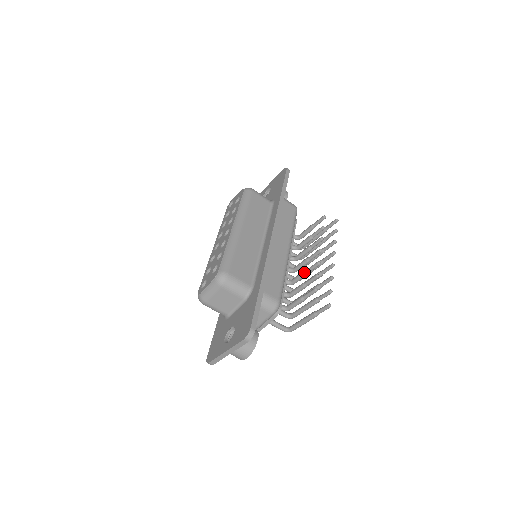
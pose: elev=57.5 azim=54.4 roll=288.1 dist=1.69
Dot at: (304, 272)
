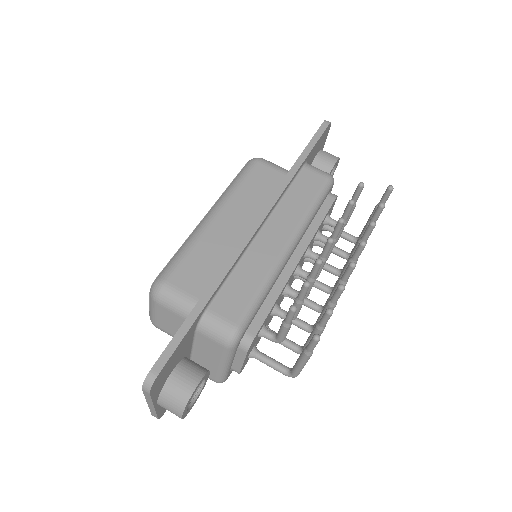
Dot at: occluded
